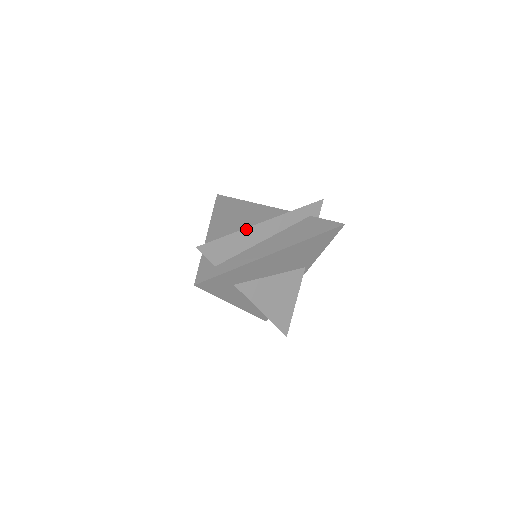
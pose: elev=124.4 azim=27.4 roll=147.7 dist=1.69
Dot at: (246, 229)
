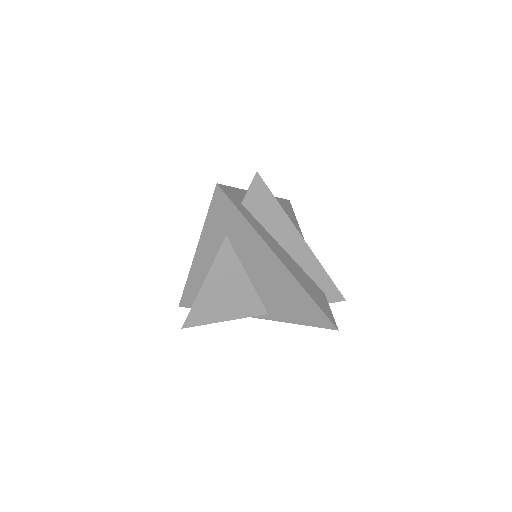
Dot at: (292, 223)
